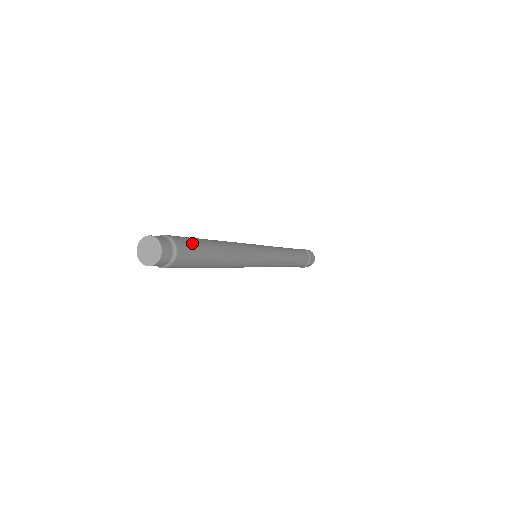
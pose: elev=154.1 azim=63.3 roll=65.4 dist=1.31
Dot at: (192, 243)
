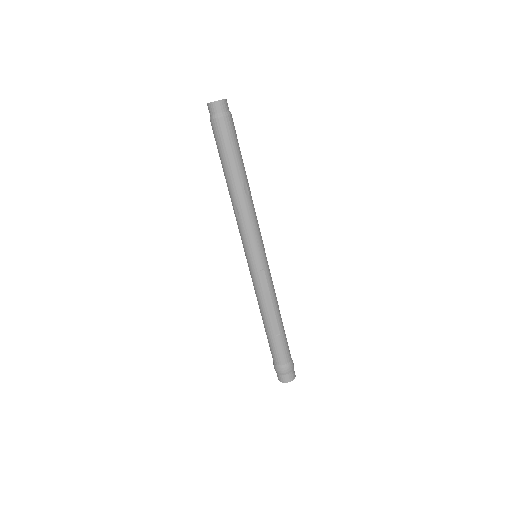
Dot at: occluded
